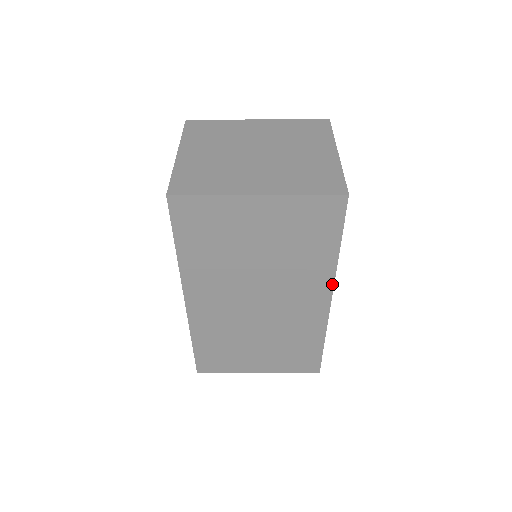
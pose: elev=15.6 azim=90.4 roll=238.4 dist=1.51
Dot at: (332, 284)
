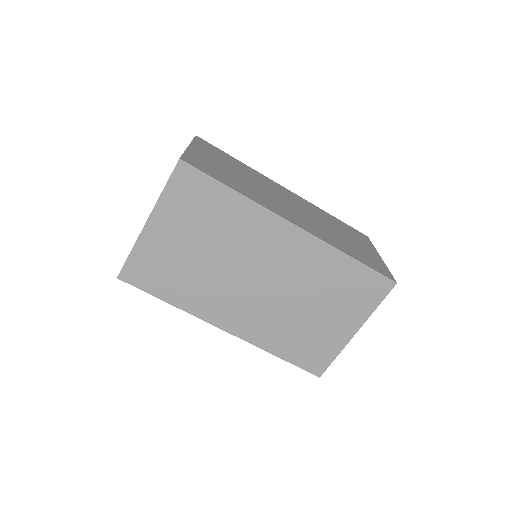
Dot at: (272, 214)
